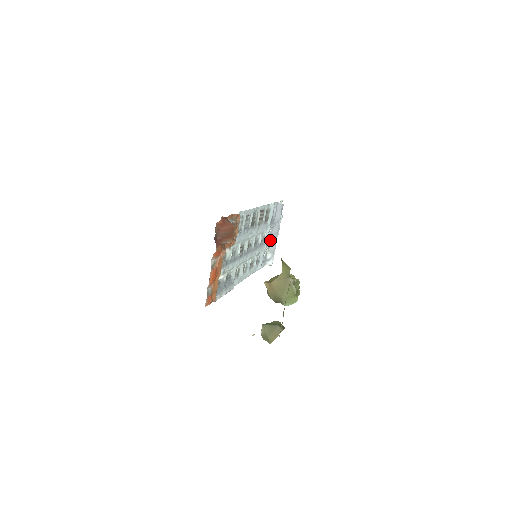
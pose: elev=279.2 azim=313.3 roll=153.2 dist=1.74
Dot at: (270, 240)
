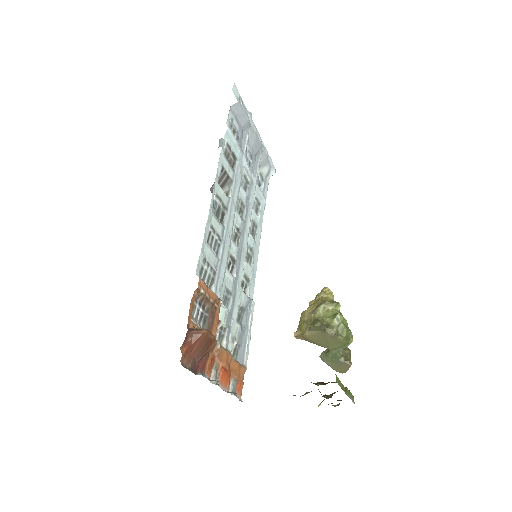
Dot at: (254, 155)
